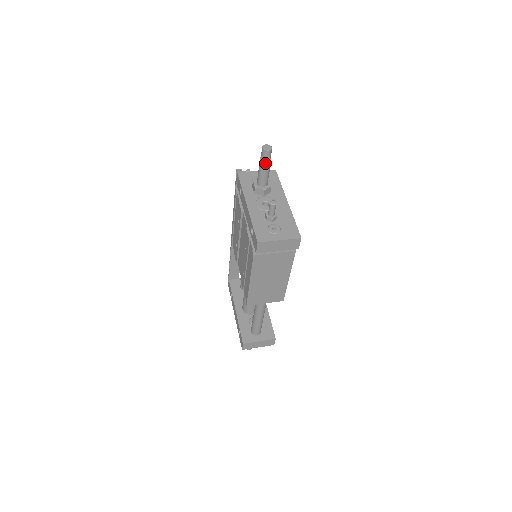
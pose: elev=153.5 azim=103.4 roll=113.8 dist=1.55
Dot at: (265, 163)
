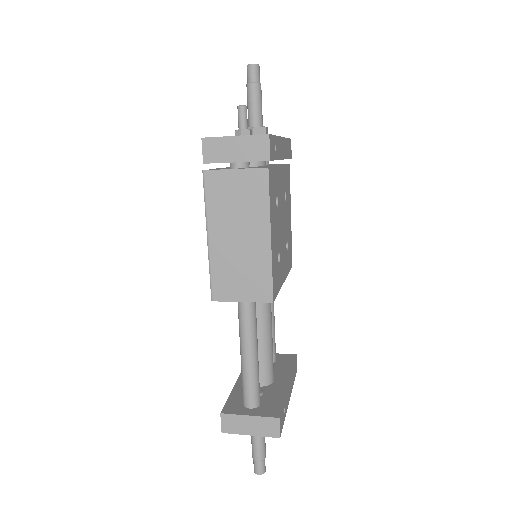
Dot at: (250, 85)
